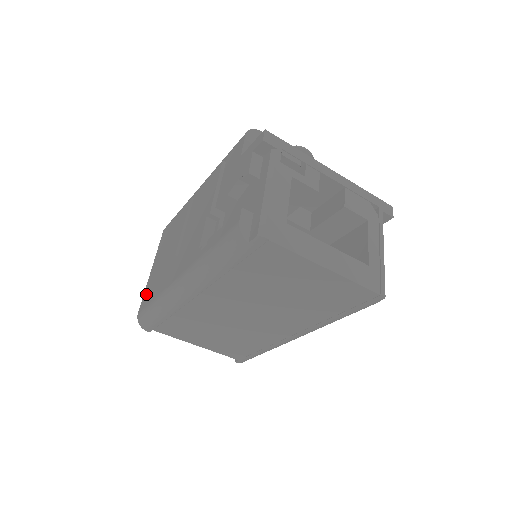
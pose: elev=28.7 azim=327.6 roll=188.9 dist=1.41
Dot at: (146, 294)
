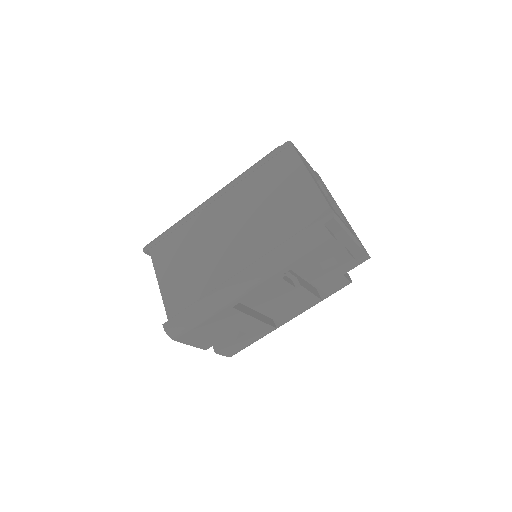
Dot at: occluded
